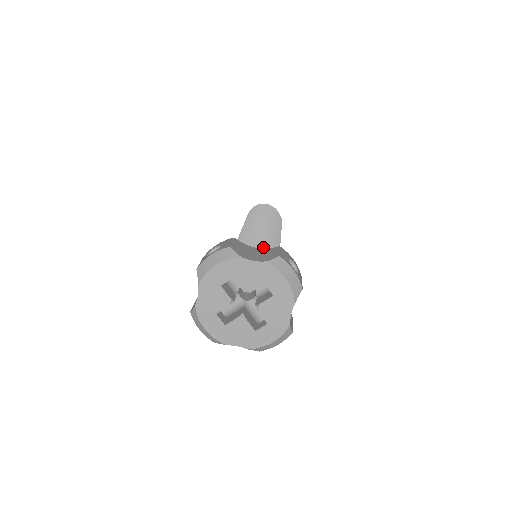
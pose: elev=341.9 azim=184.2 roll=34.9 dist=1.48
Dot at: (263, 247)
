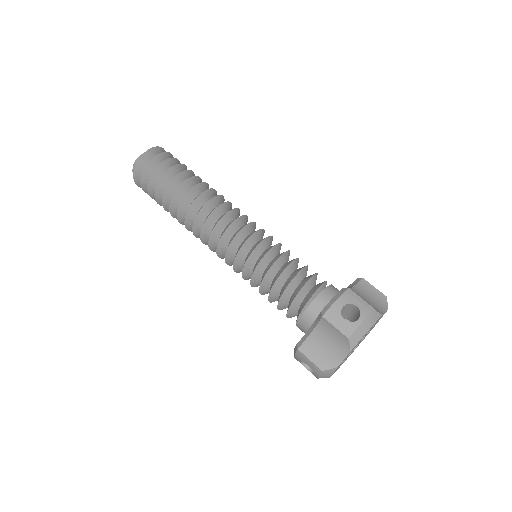
Dot at: (298, 260)
